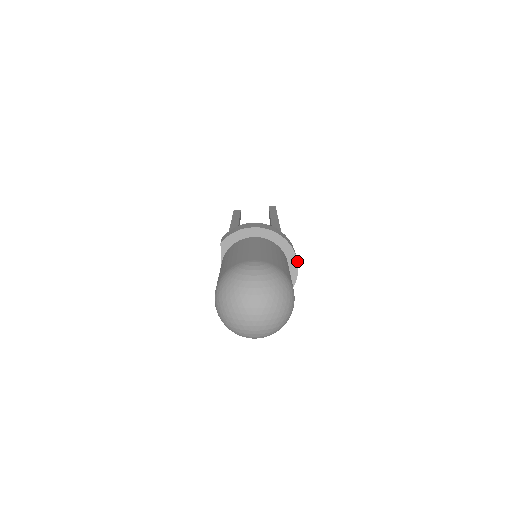
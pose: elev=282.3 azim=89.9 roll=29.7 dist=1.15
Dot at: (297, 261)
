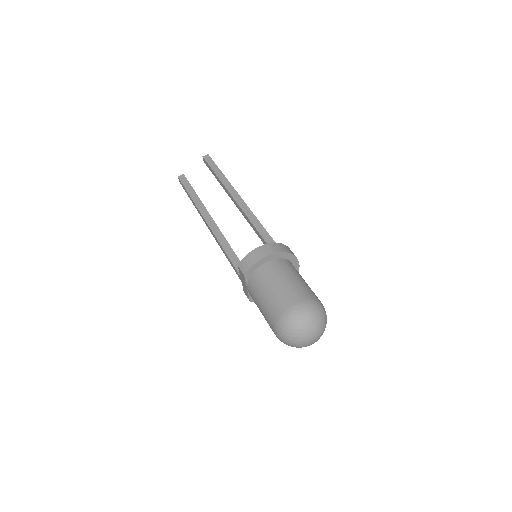
Dot at: (298, 261)
